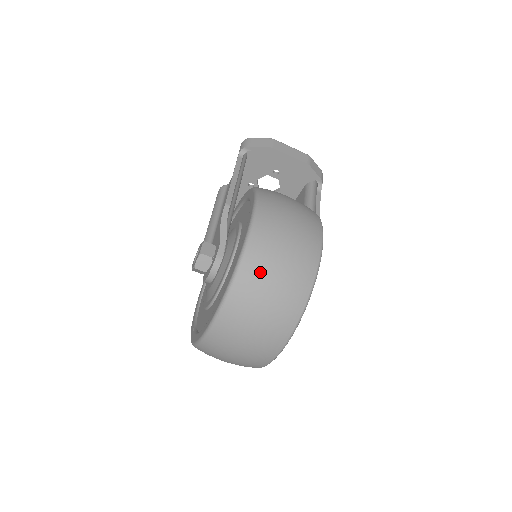
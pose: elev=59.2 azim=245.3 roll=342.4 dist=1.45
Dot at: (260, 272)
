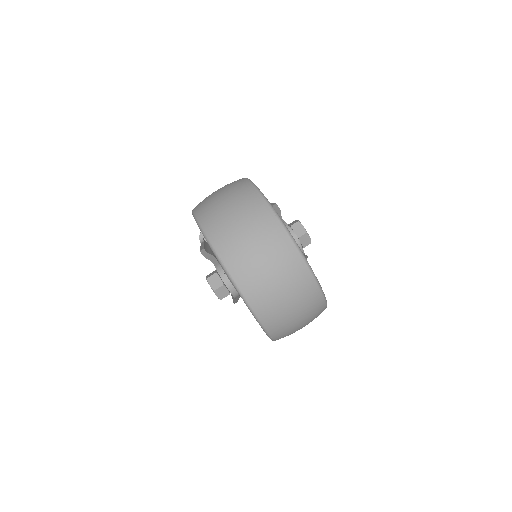
Dot at: (215, 215)
